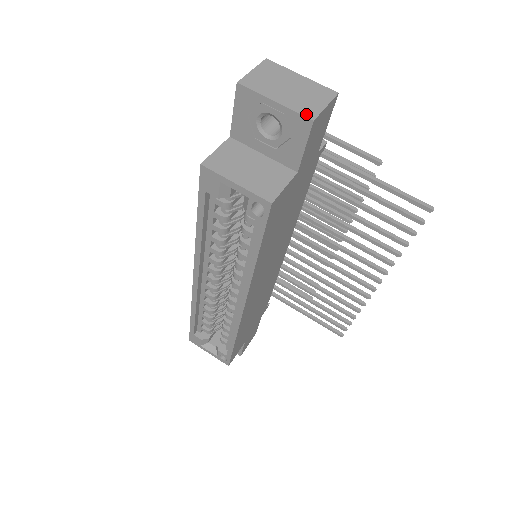
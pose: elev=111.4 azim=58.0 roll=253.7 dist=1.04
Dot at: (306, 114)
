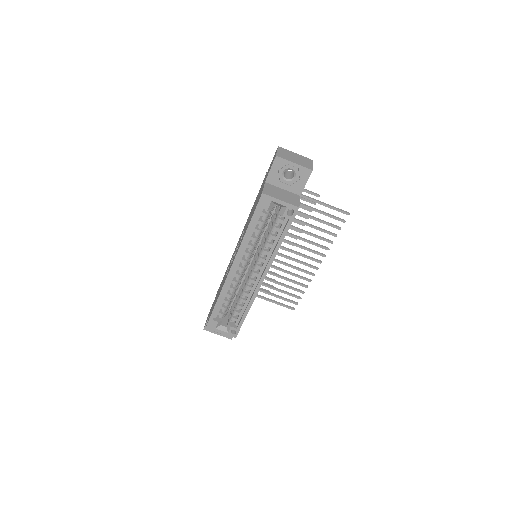
Dot at: (308, 168)
